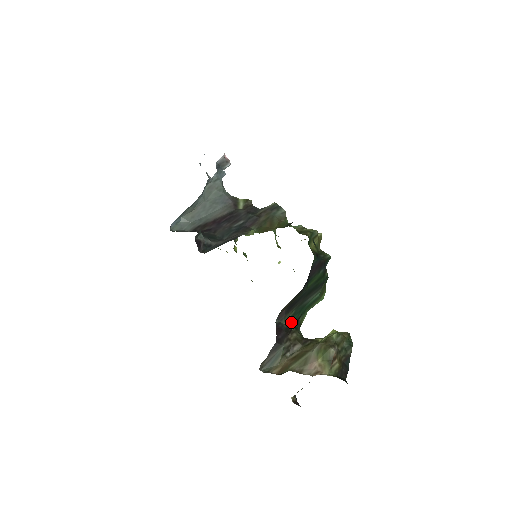
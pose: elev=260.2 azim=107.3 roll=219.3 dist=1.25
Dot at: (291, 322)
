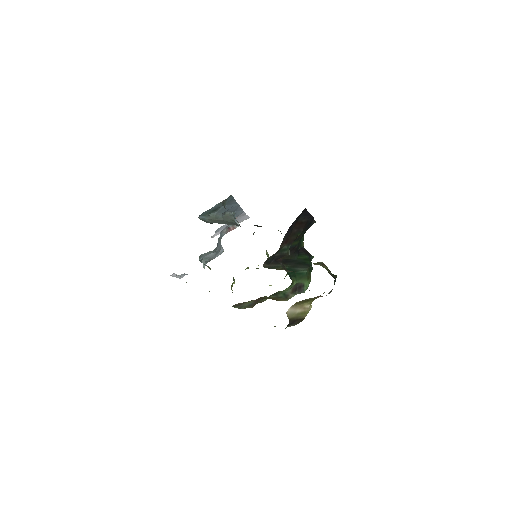
Dot at: occluded
